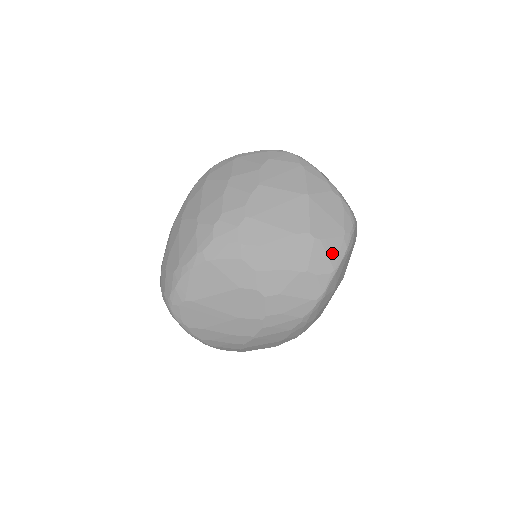
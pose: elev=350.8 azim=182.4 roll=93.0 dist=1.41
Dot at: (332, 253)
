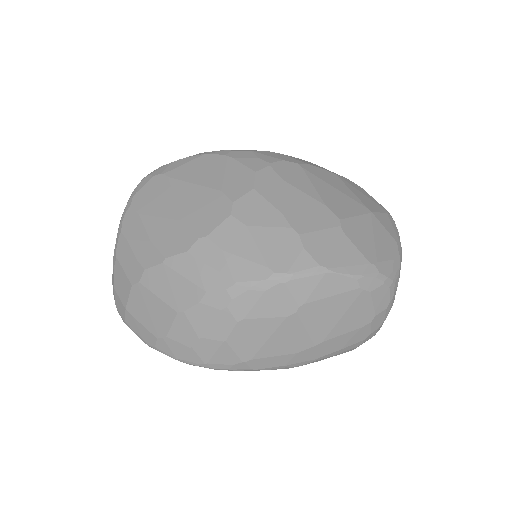
Dot at: (342, 255)
